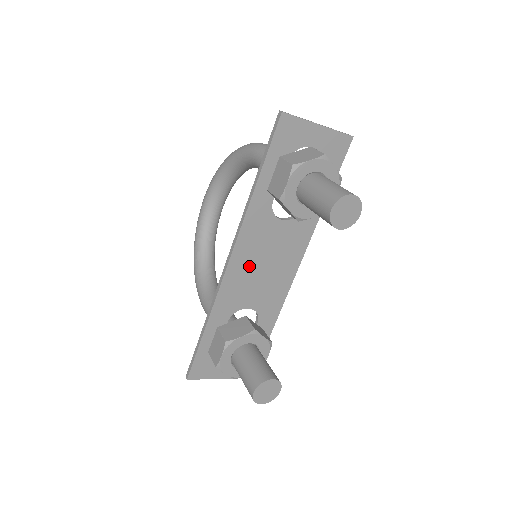
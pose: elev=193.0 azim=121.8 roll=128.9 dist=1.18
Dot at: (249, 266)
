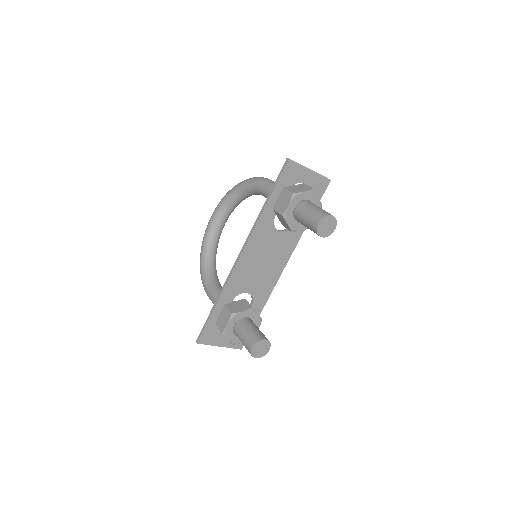
Dot at: (253, 261)
